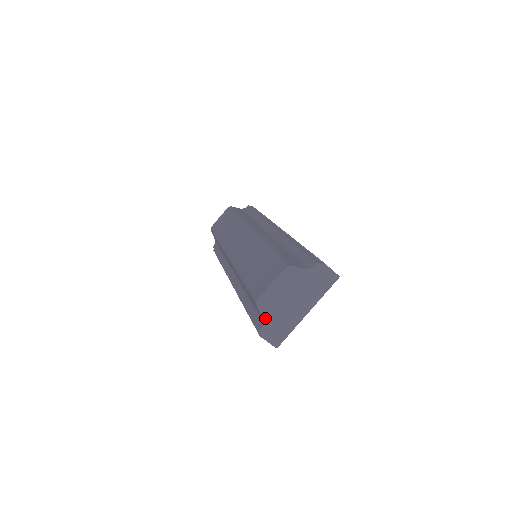
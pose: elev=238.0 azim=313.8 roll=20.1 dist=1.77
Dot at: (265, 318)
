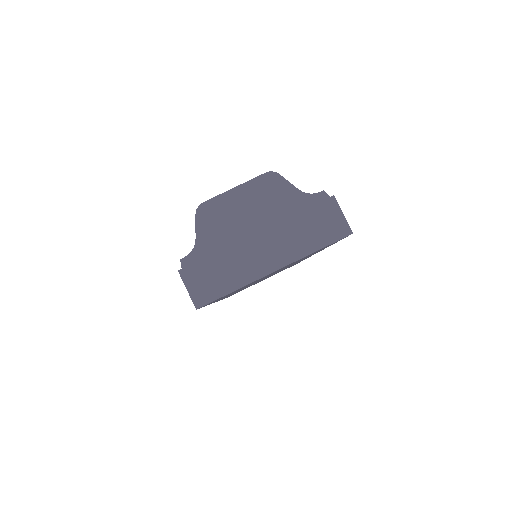
Dot at: (200, 242)
